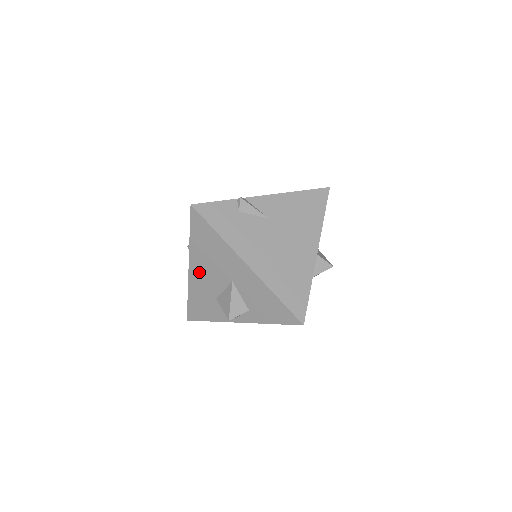
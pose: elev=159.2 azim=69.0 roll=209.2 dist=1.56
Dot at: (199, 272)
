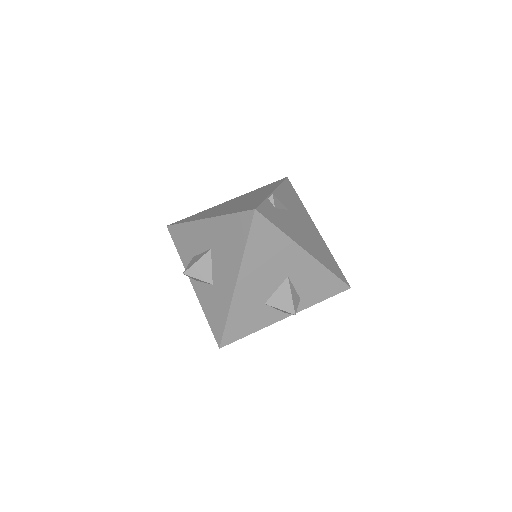
Dot at: (249, 283)
